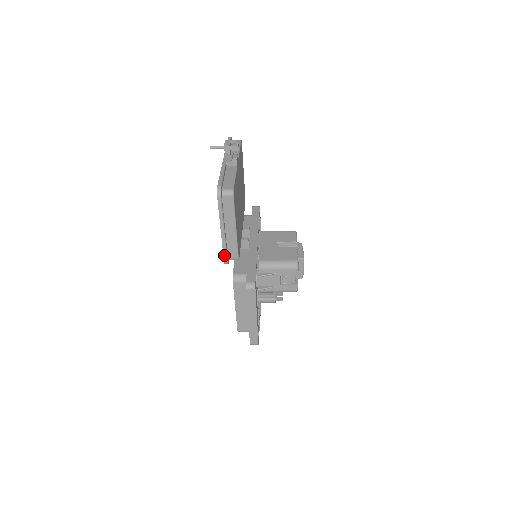
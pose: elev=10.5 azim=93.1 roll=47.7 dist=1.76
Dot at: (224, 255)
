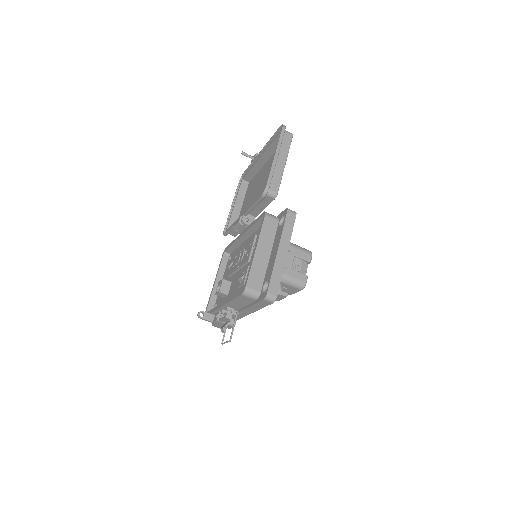
Dot at: (269, 180)
